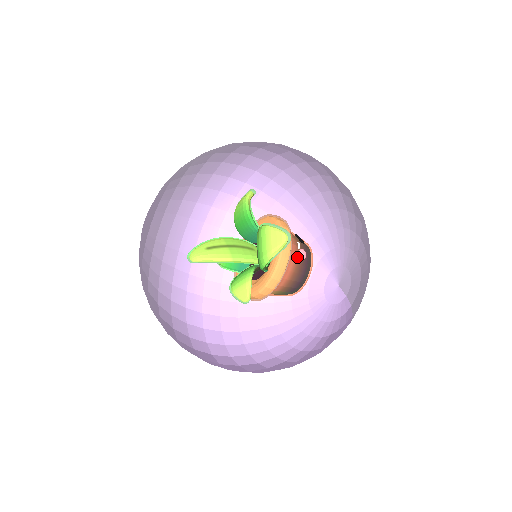
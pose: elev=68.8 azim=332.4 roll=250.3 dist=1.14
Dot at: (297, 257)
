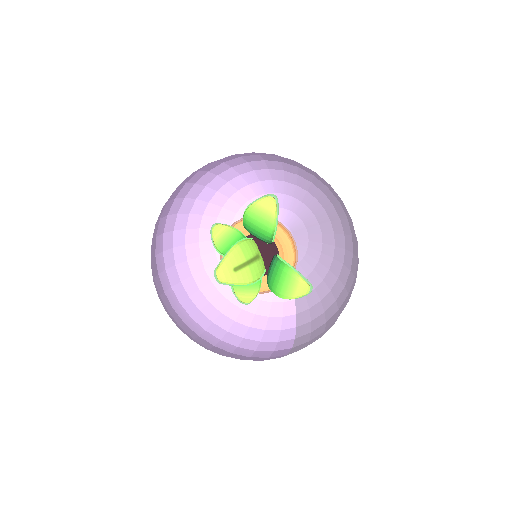
Dot at: occluded
